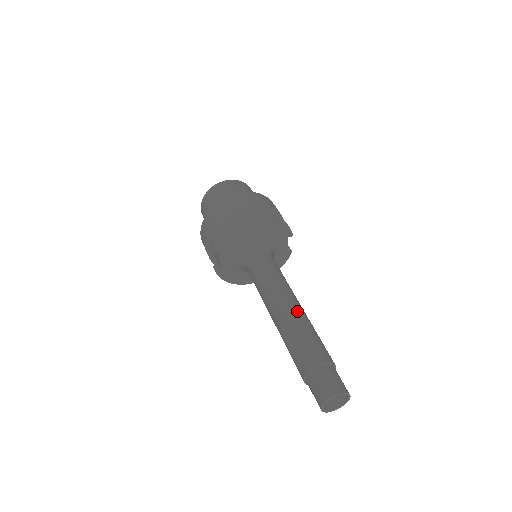
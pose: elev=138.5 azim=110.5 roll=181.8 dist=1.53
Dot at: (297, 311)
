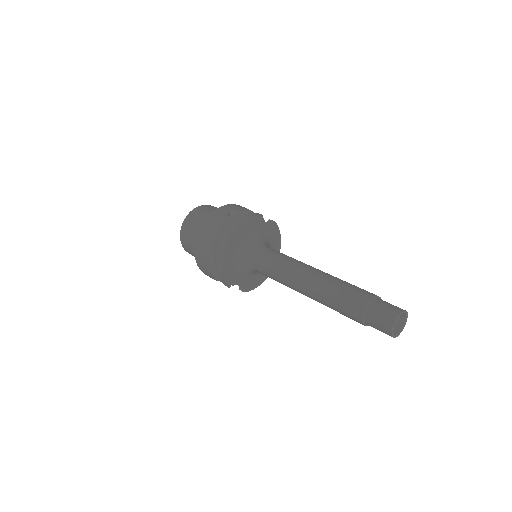
Dot at: (317, 281)
